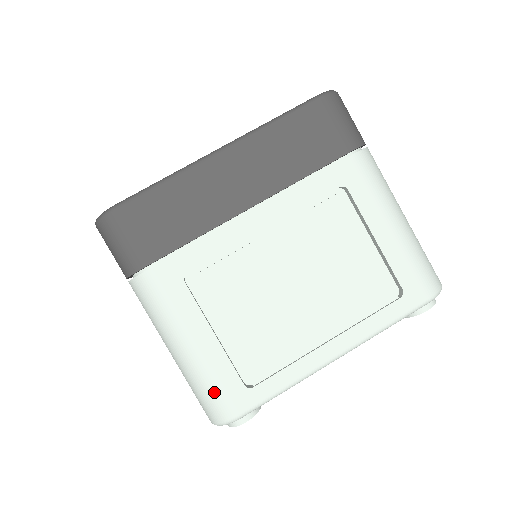
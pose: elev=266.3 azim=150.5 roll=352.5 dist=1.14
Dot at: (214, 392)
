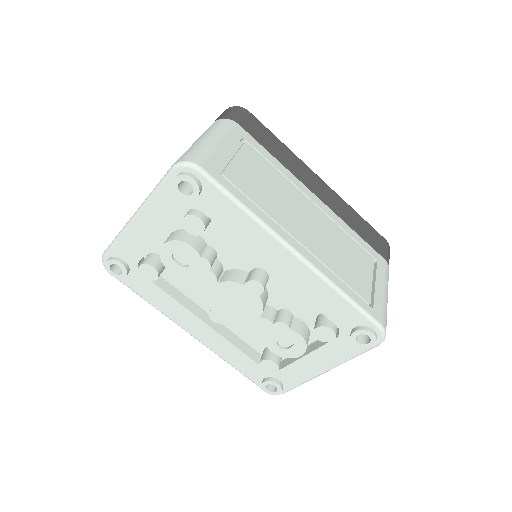
Dot at: occluded
